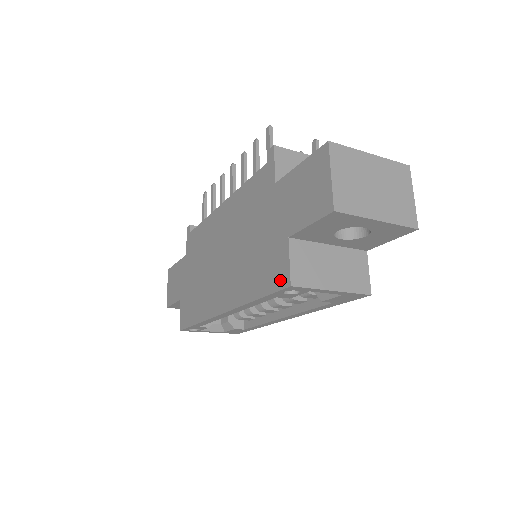
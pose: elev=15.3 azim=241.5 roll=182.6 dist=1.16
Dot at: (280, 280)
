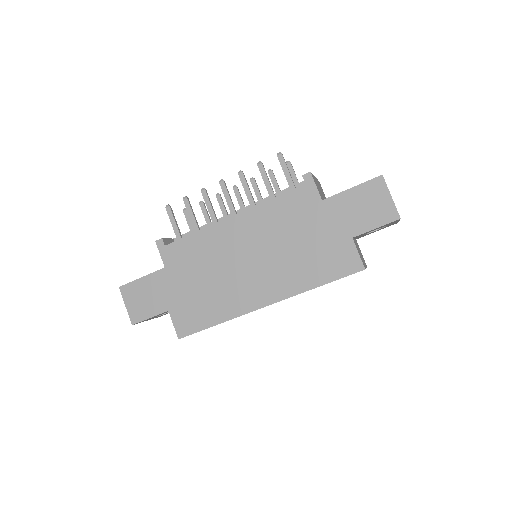
Dot at: (351, 267)
